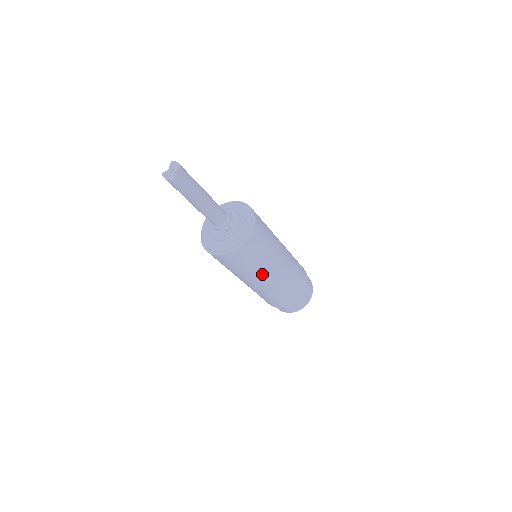
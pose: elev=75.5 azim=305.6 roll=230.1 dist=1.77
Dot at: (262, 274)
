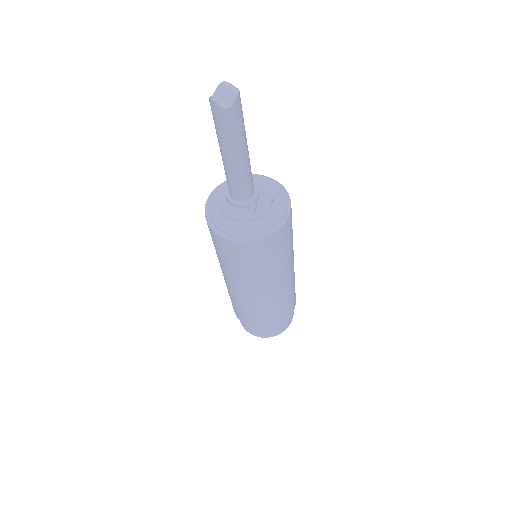
Dot at: (277, 277)
